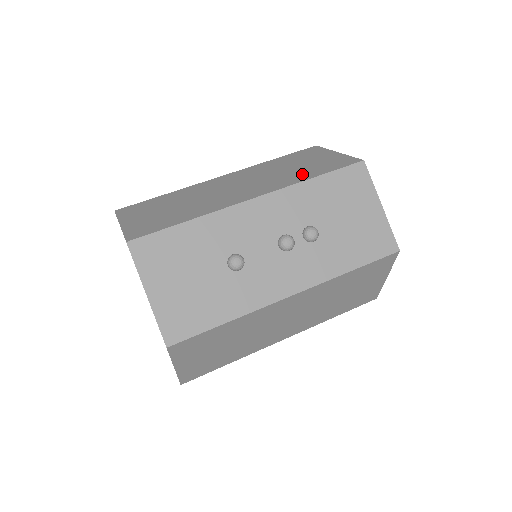
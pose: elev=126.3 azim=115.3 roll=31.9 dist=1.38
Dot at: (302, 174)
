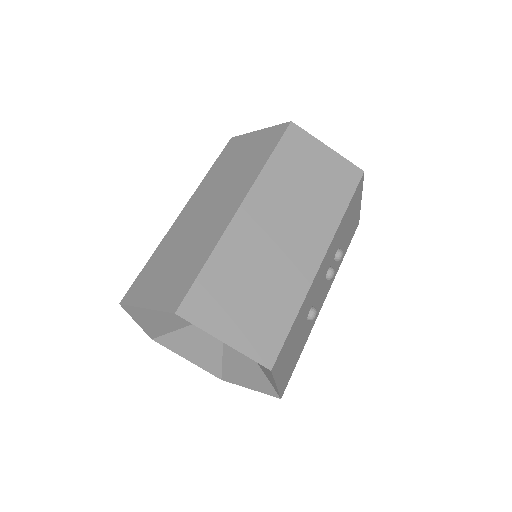
Dot at: (331, 203)
